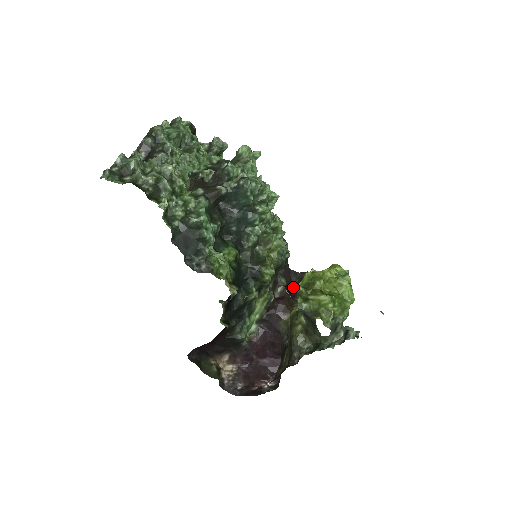
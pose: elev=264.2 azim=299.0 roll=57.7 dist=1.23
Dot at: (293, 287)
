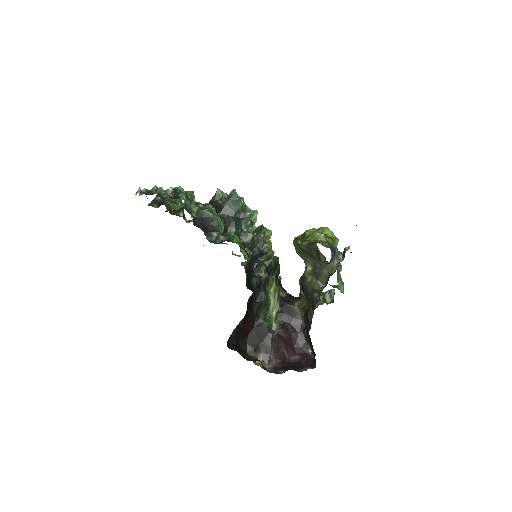
Dot at: occluded
